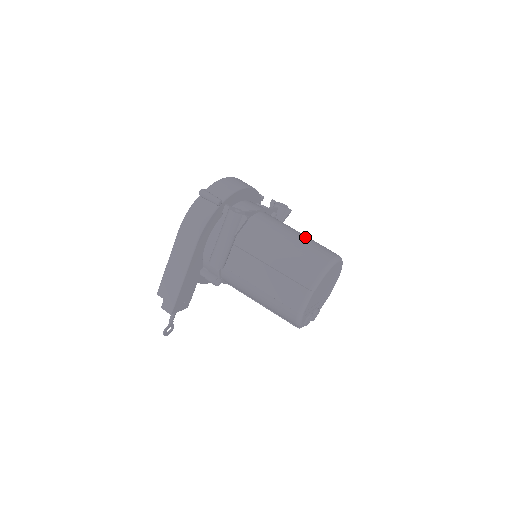
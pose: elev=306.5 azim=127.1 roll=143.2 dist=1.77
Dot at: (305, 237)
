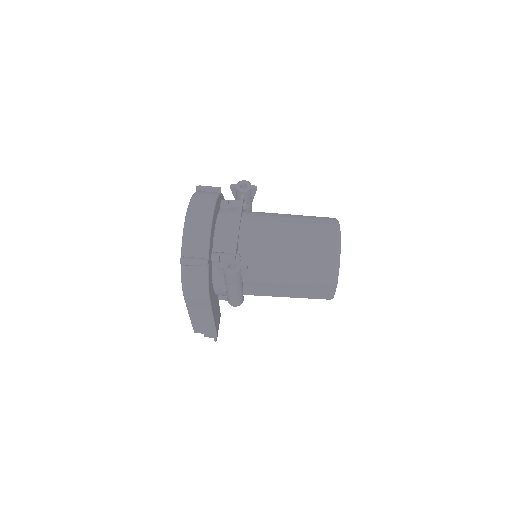
Dot at: (297, 230)
